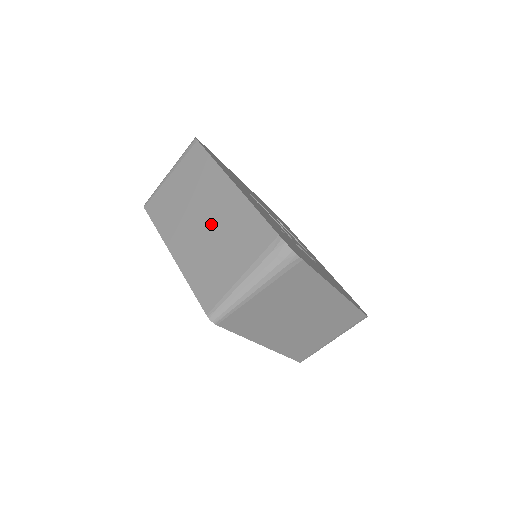
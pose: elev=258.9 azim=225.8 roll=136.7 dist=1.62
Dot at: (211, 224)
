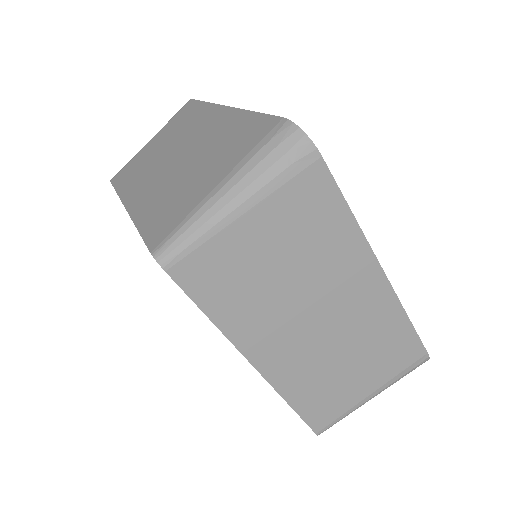
Dot at: (187, 154)
